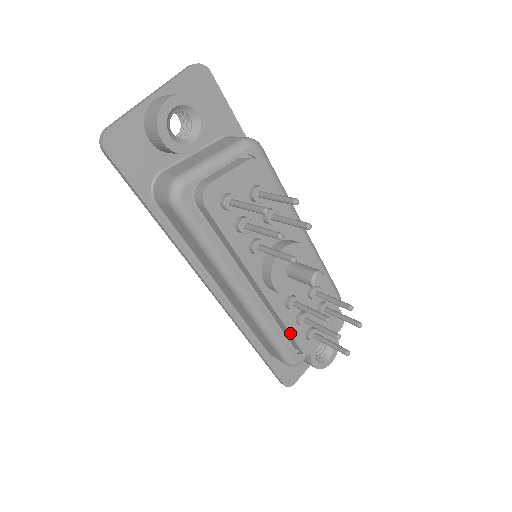
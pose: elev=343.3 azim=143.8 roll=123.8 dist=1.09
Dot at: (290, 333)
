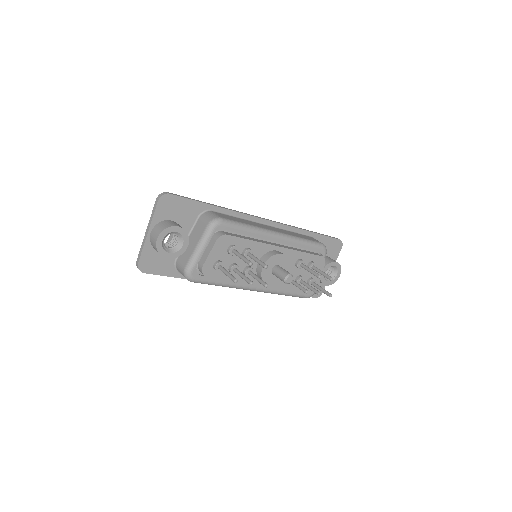
Dot at: (296, 290)
